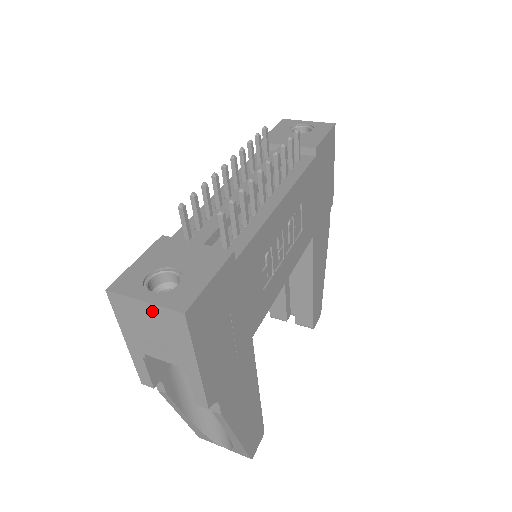
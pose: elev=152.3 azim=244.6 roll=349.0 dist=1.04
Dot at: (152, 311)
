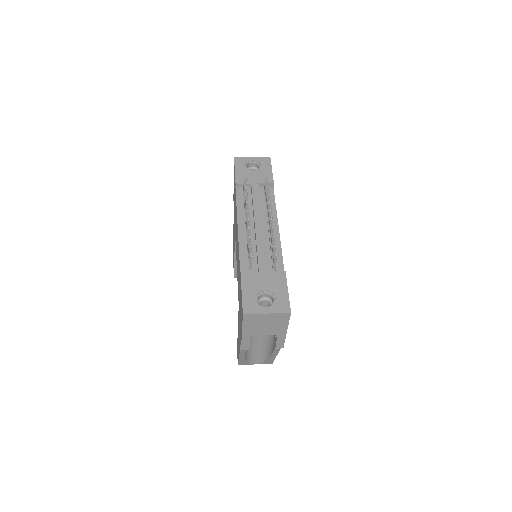
Dot at: (270, 316)
